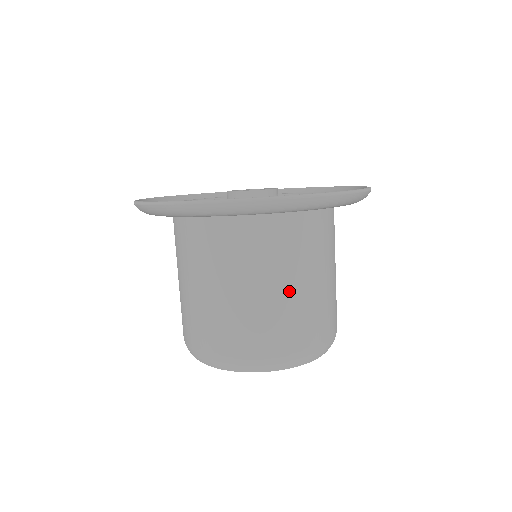
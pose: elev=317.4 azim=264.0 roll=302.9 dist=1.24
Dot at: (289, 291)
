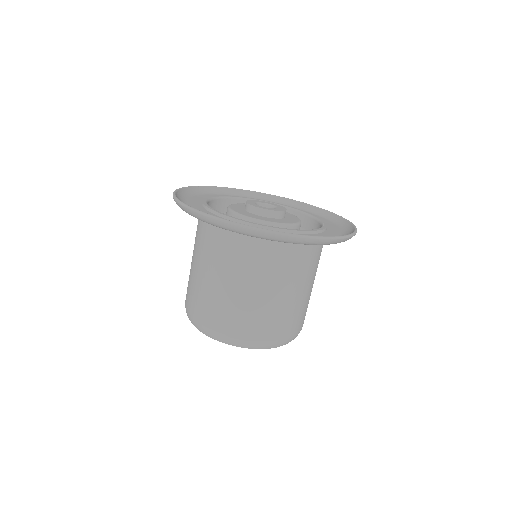
Dot at: (241, 291)
